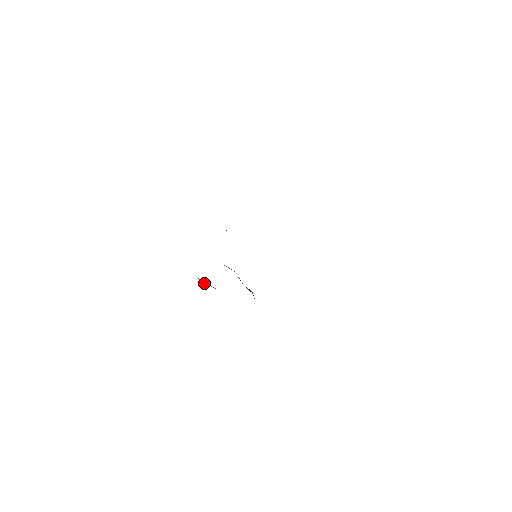
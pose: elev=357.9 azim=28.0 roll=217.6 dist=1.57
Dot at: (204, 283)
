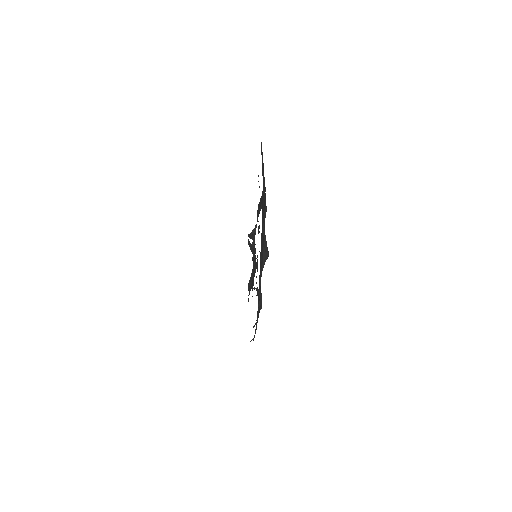
Dot at: occluded
